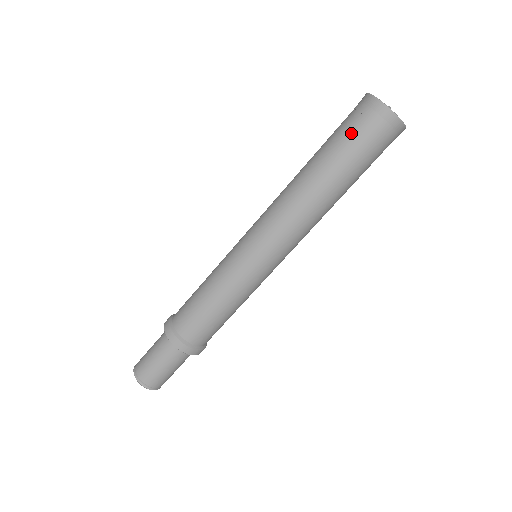
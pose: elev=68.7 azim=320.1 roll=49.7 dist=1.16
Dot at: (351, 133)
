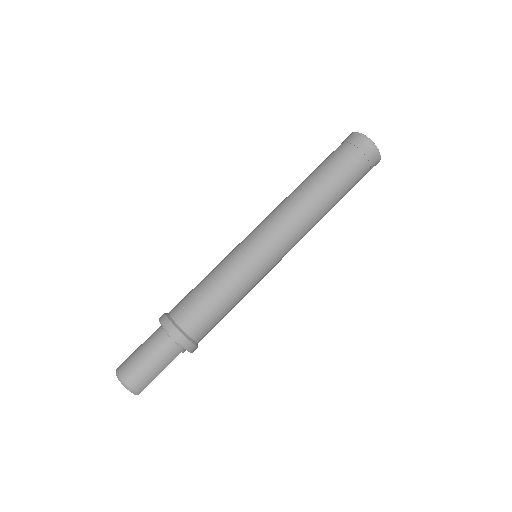
Dot at: (331, 153)
